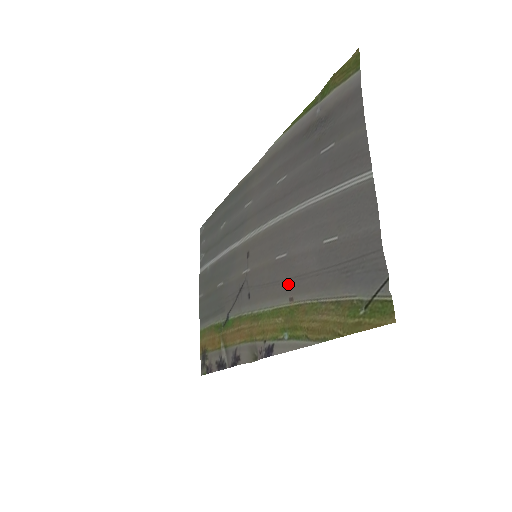
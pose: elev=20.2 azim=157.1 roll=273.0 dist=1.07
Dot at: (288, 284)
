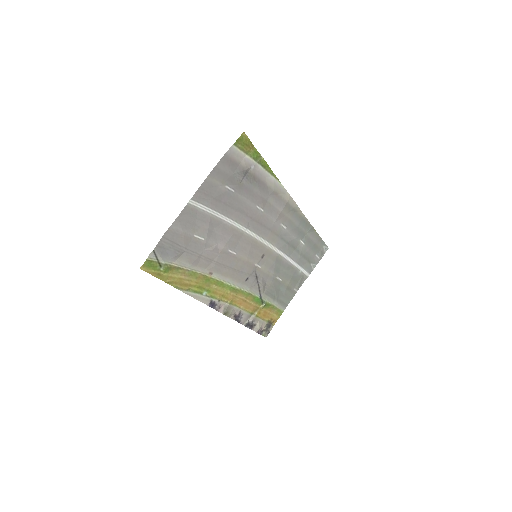
Dot at: (218, 266)
